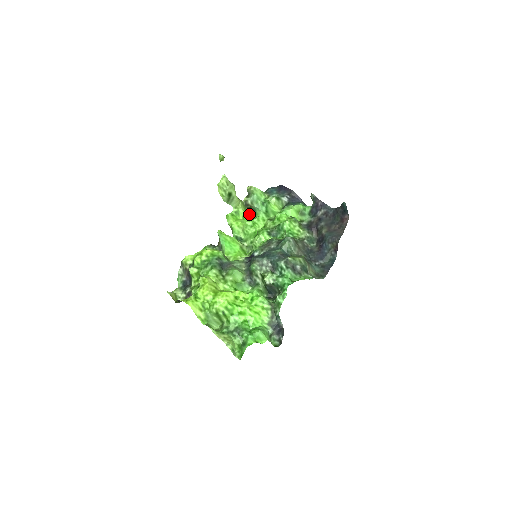
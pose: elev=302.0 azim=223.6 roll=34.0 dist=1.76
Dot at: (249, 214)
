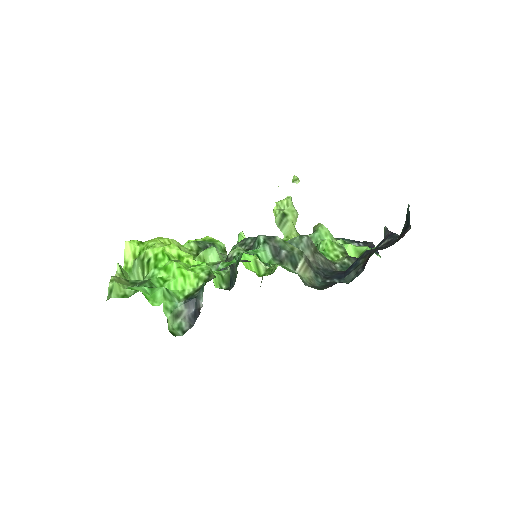
Dot at: occluded
